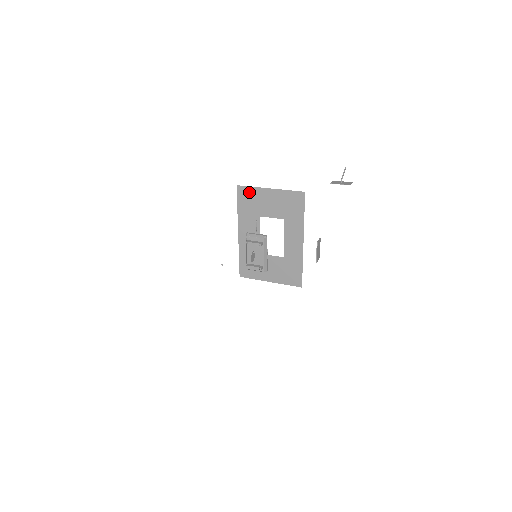
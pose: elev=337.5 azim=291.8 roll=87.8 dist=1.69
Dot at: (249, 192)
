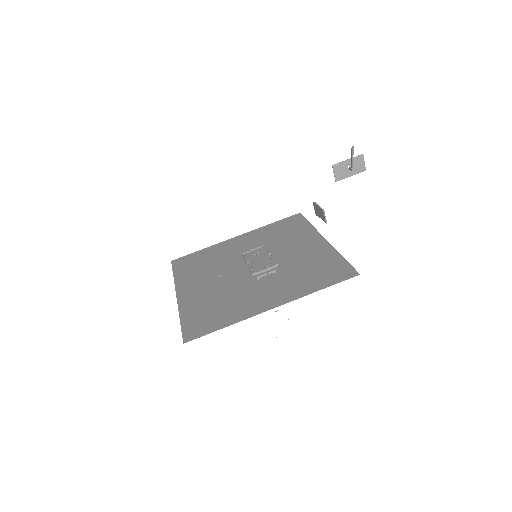
Dot at: occluded
